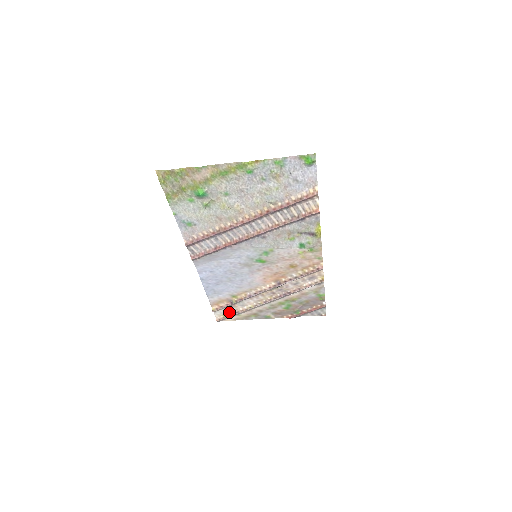
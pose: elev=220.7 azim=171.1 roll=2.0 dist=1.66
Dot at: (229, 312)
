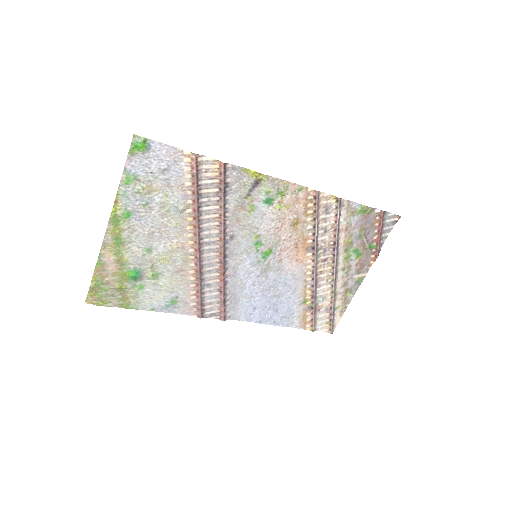
Dot at: (326, 316)
